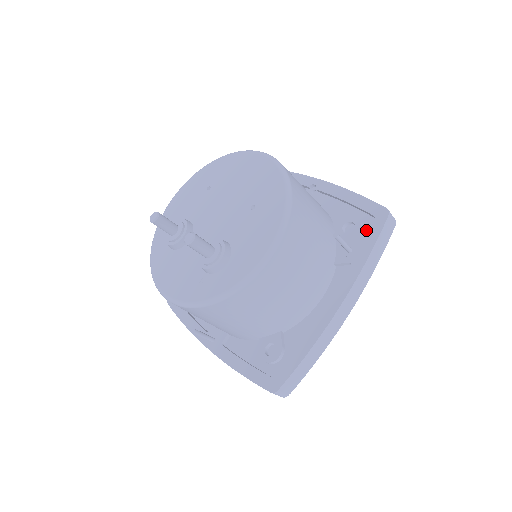
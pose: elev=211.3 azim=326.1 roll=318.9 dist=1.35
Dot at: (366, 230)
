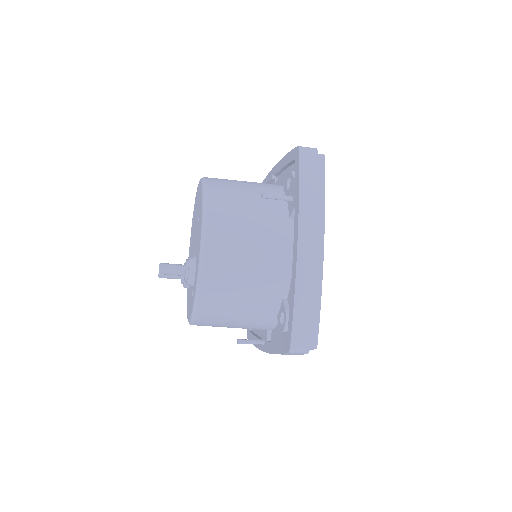
Dot at: occluded
